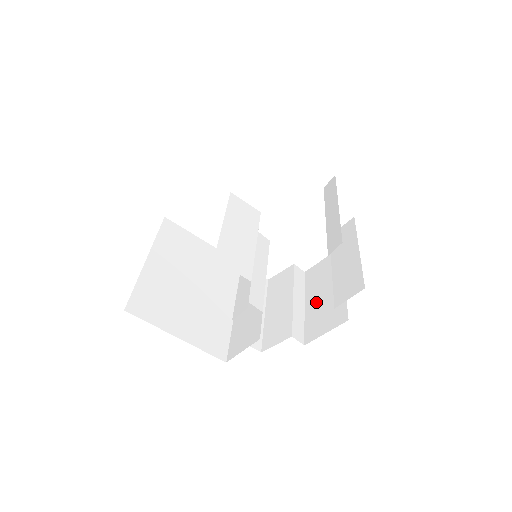
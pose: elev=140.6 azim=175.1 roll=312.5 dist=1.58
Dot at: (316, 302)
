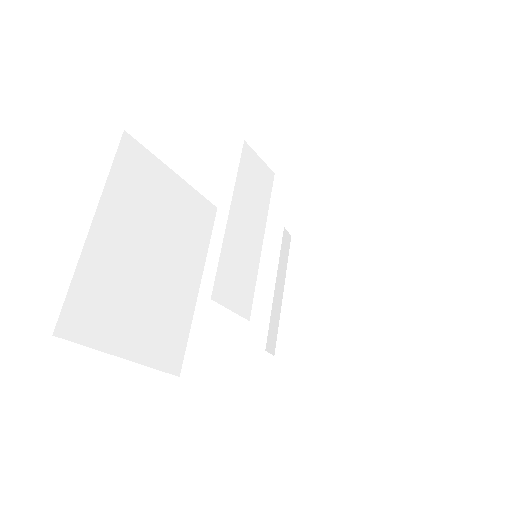
Dot at: (301, 299)
